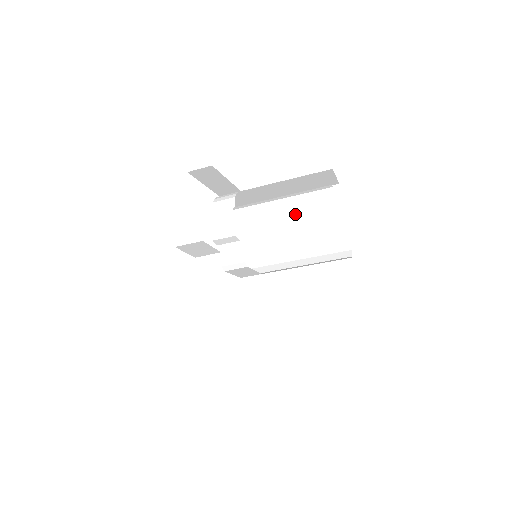
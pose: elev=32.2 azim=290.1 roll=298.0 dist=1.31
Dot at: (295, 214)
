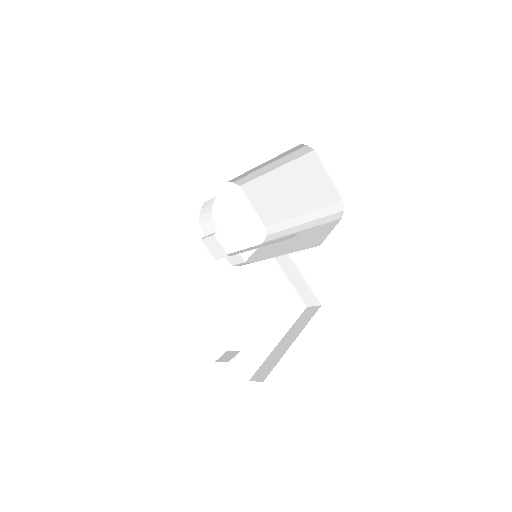
Dot at: (279, 172)
